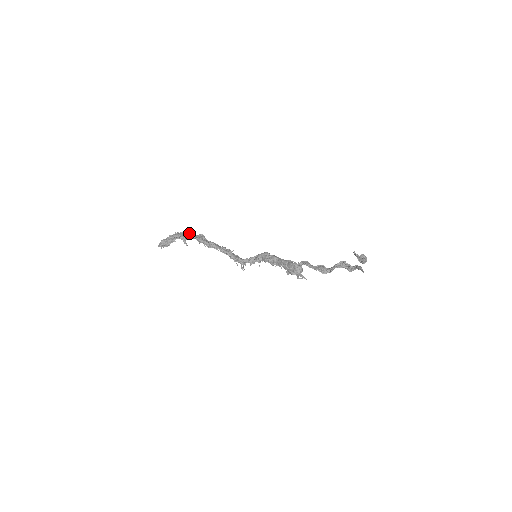
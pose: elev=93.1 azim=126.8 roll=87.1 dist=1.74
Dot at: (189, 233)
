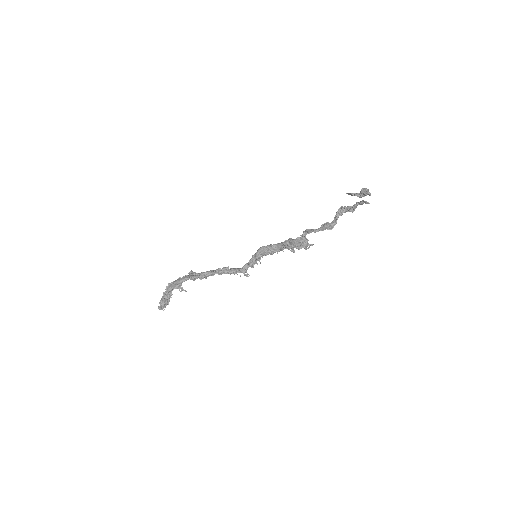
Dot at: (179, 278)
